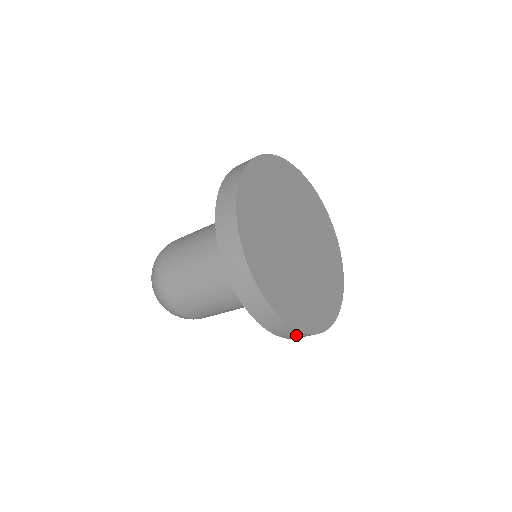
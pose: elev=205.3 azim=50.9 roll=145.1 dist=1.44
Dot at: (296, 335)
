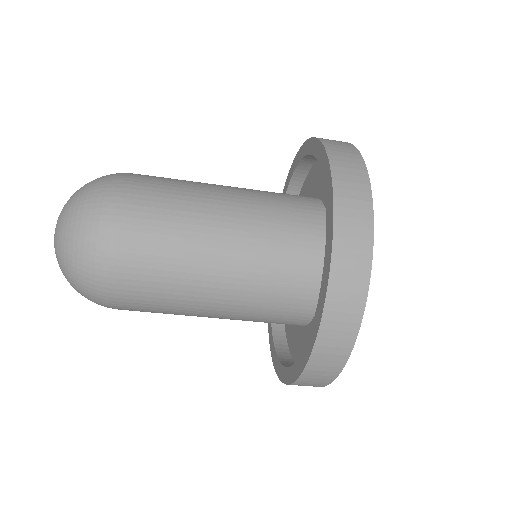
Dot at: occluded
